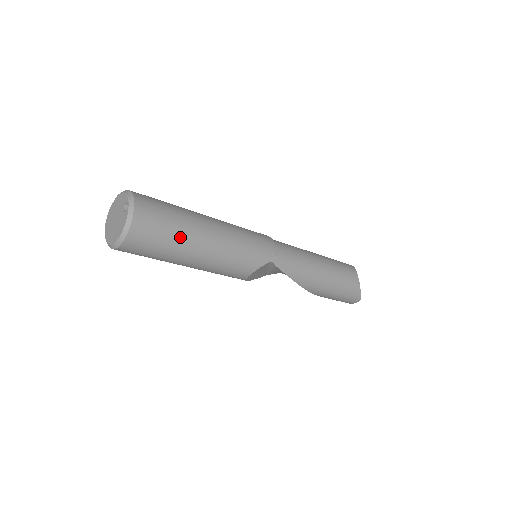
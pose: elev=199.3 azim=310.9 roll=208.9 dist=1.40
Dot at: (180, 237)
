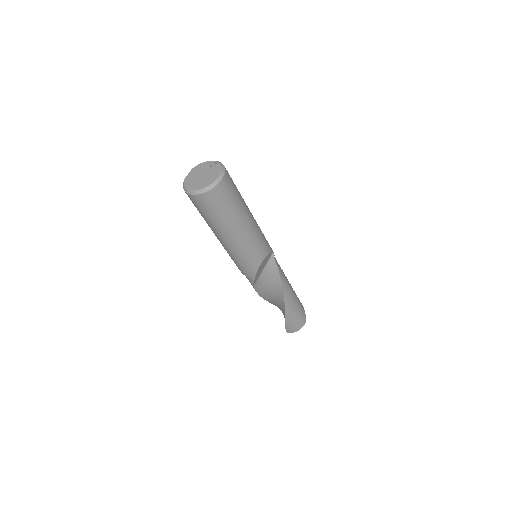
Dot at: (241, 198)
